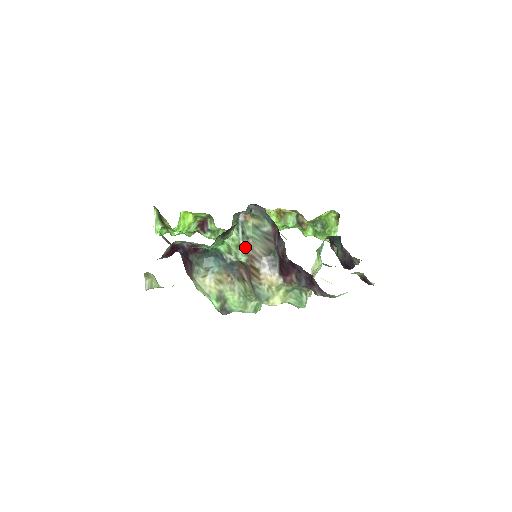
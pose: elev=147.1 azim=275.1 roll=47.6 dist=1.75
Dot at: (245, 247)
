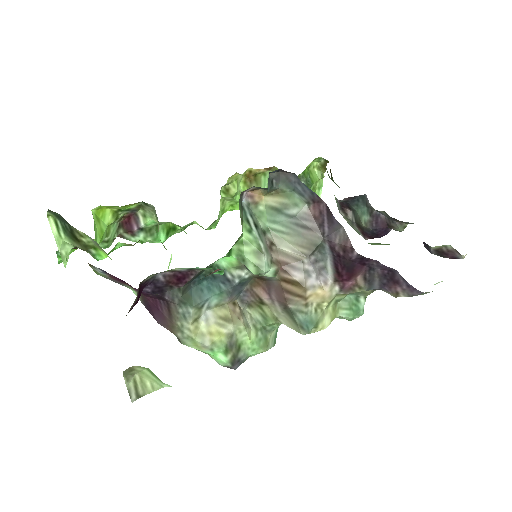
Dot at: (267, 250)
